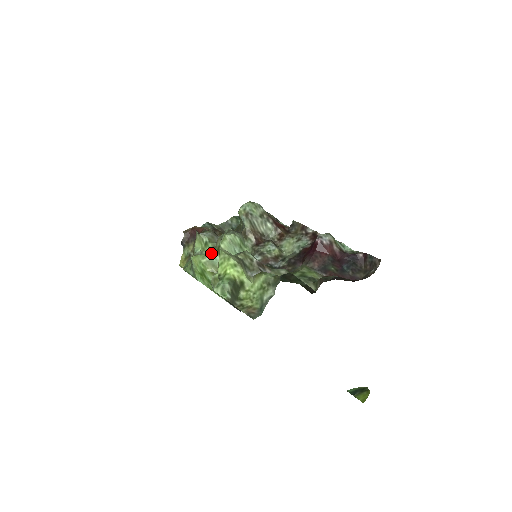
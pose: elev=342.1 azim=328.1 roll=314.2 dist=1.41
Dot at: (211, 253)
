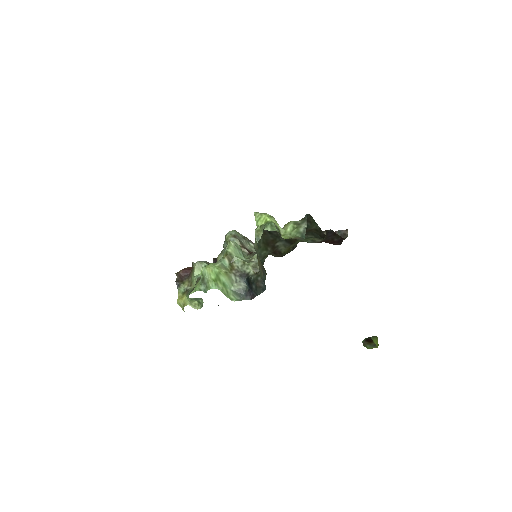
Dot at: (220, 260)
